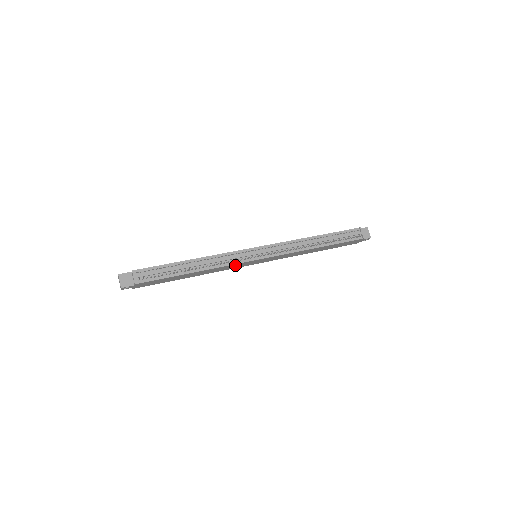
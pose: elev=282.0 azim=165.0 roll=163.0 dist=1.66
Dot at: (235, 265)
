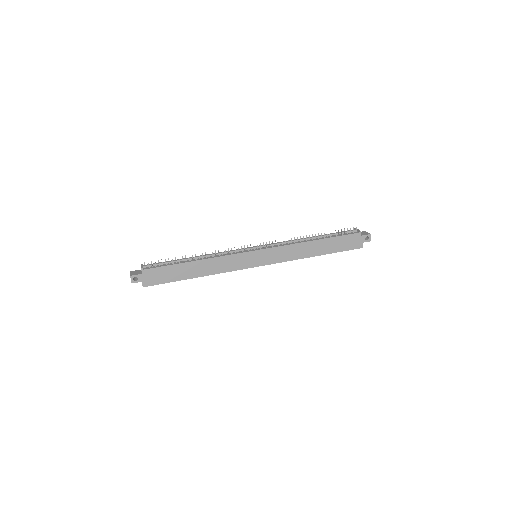
Dot at: (235, 259)
